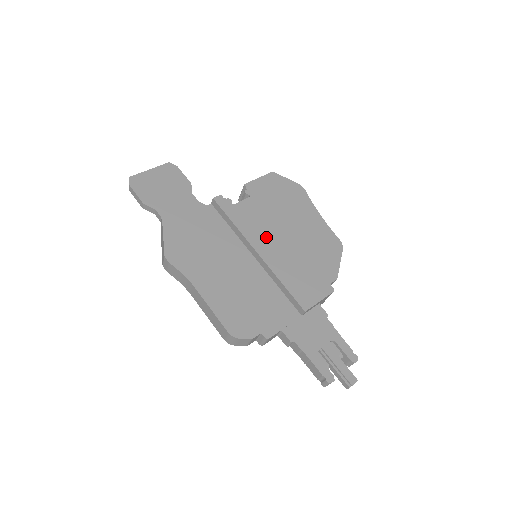
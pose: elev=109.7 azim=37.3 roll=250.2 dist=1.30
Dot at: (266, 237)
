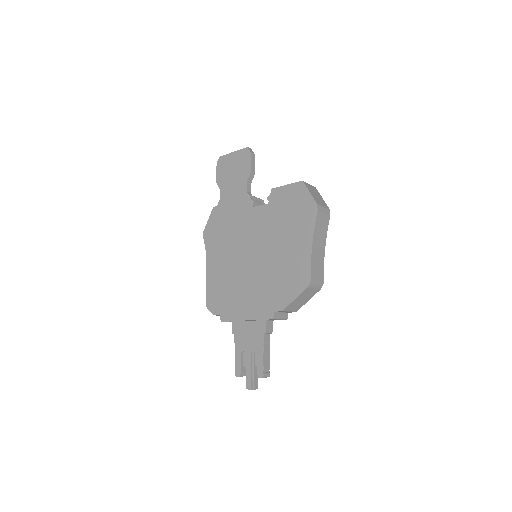
Dot at: (257, 247)
